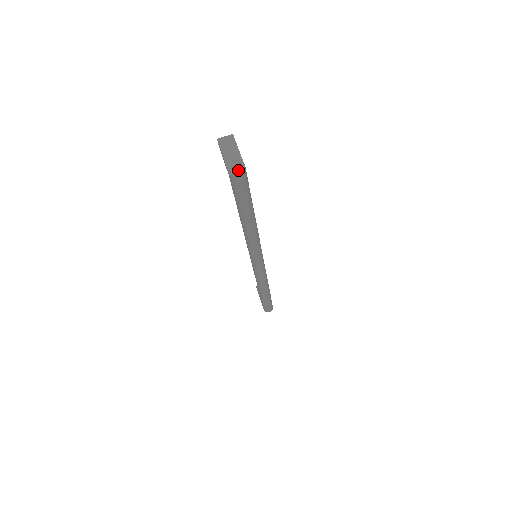
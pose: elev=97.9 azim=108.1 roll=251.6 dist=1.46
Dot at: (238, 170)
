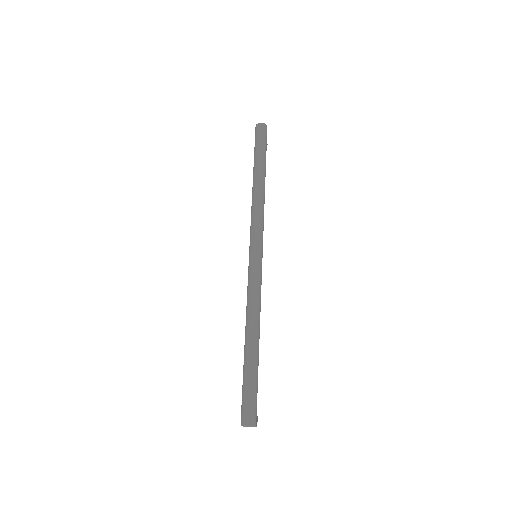
Dot at: (262, 124)
